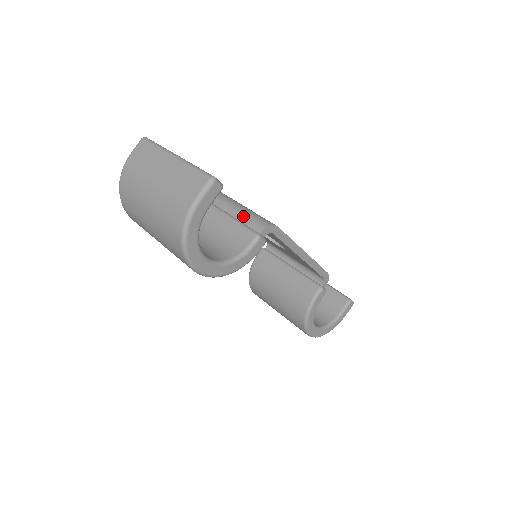
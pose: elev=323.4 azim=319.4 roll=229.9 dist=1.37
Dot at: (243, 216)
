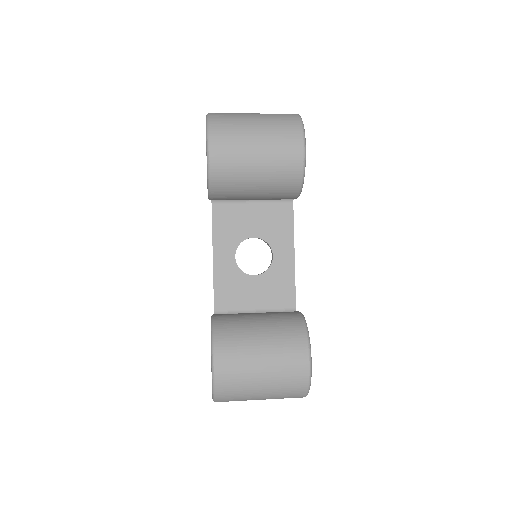
Dot at: occluded
